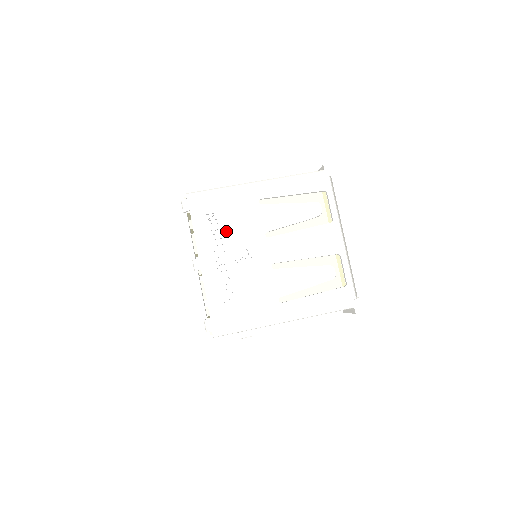
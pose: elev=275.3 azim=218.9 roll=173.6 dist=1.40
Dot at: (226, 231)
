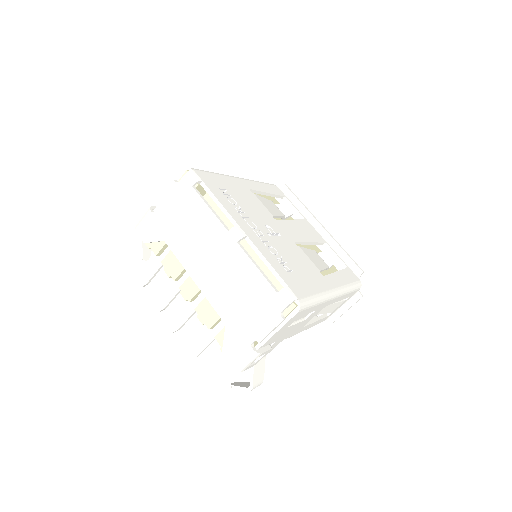
Dot at: (243, 207)
